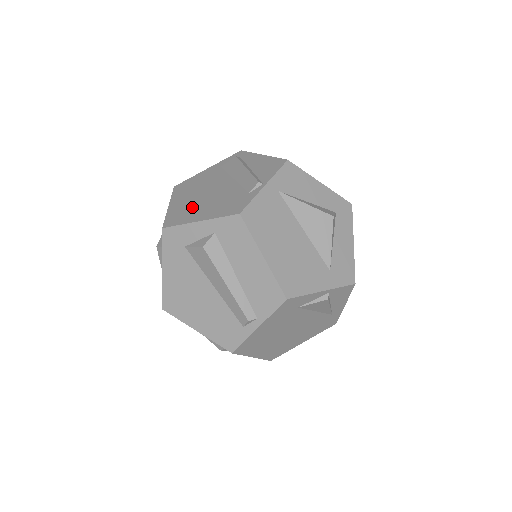
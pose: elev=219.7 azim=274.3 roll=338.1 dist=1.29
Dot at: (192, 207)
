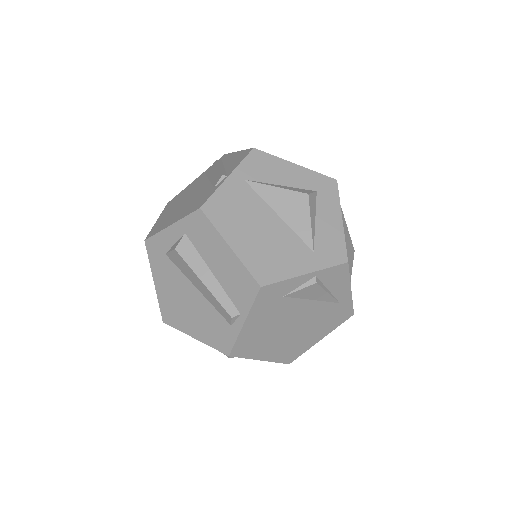
Dot at: (171, 215)
